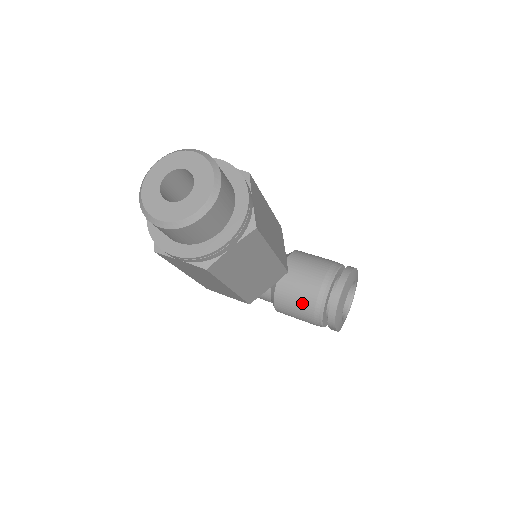
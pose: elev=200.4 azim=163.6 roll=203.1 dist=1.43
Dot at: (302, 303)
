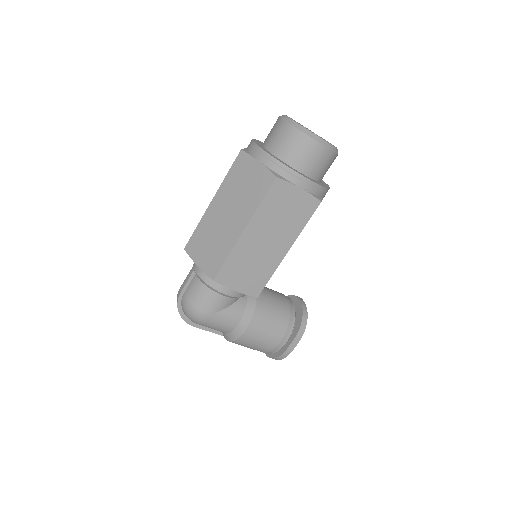
Dot at: (280, 312)
